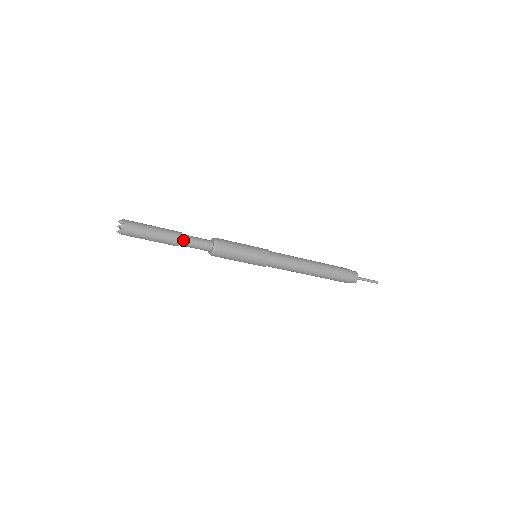
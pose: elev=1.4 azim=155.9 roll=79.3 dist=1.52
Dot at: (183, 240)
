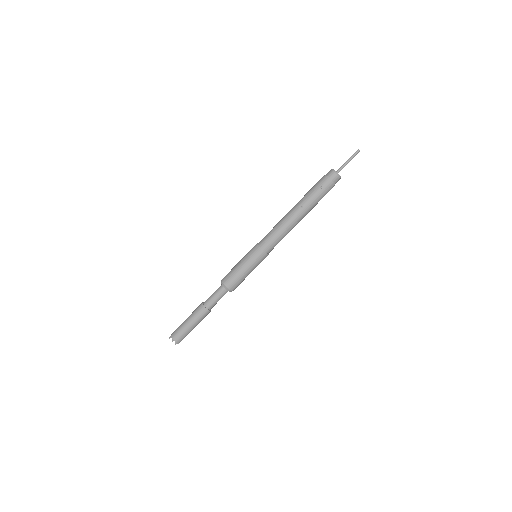
Dot at: (207, 306)
